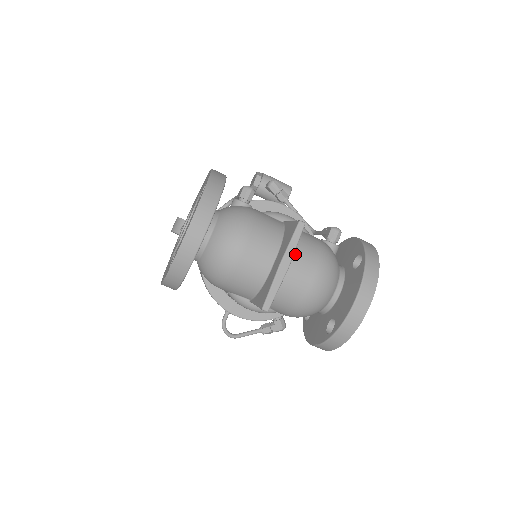
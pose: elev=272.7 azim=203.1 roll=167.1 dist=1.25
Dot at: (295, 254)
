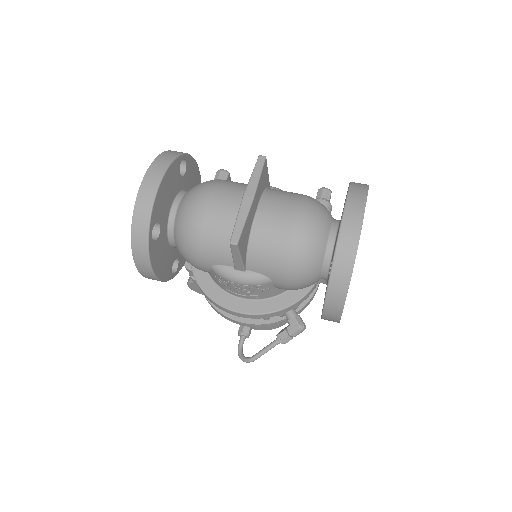
Dot at: (268, 198)
